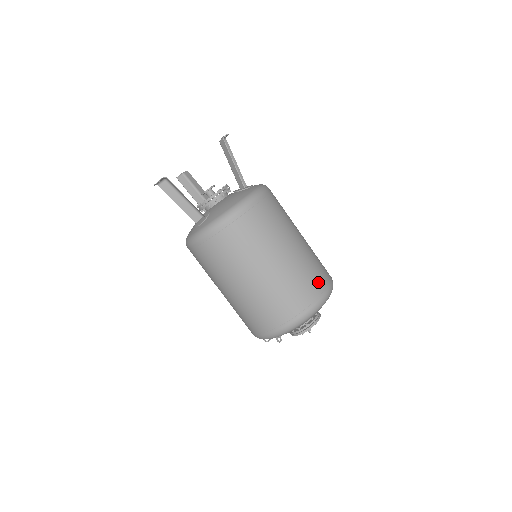
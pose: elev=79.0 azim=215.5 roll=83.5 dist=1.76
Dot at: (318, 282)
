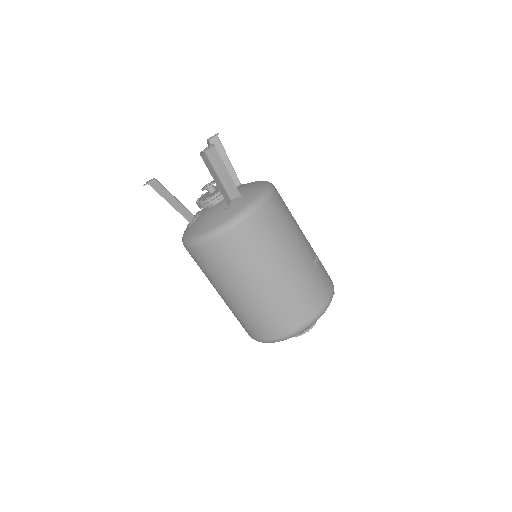
Dot at: (282, 322)
